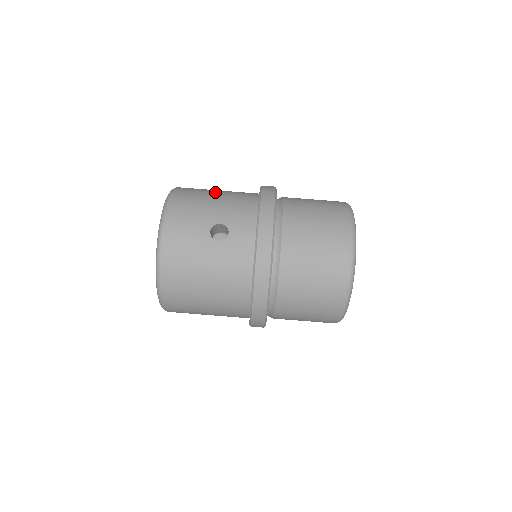
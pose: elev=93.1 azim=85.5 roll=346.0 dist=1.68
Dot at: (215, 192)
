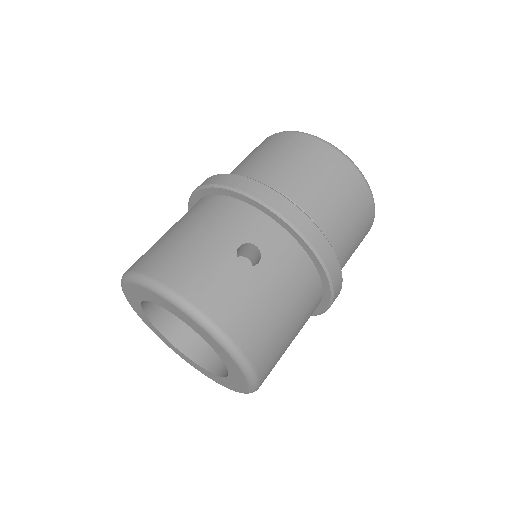
Dot at: (178, 233)
